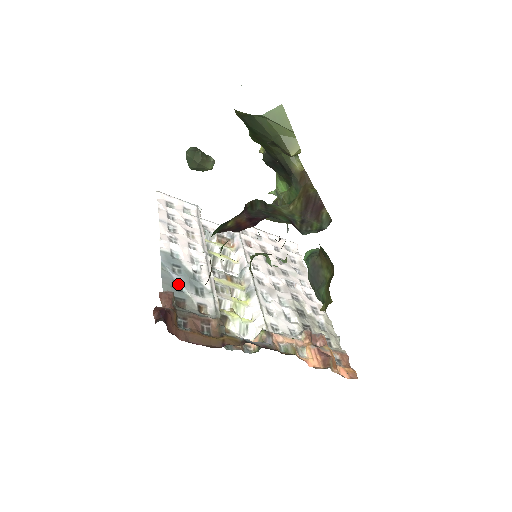
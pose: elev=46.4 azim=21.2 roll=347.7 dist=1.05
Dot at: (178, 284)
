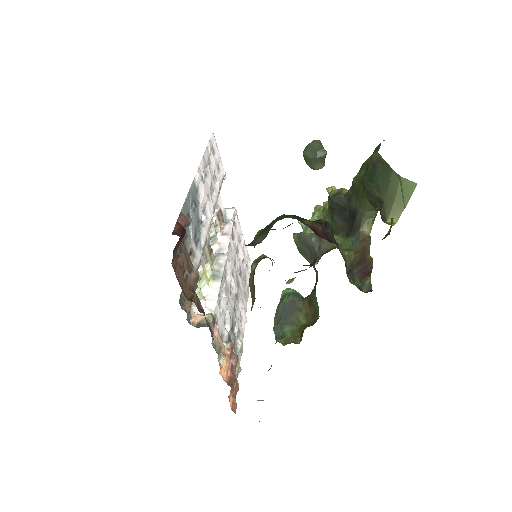
Dot at: (189, 219)
